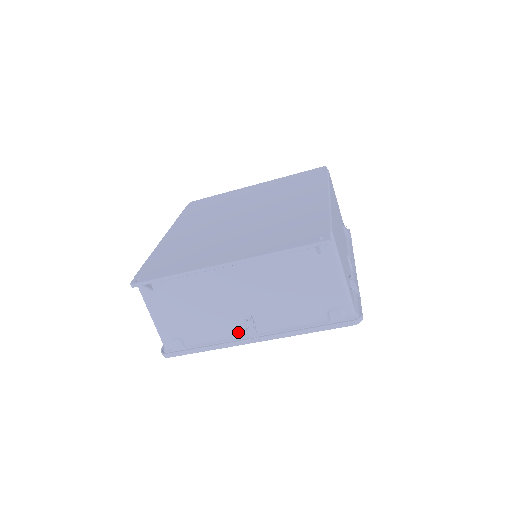
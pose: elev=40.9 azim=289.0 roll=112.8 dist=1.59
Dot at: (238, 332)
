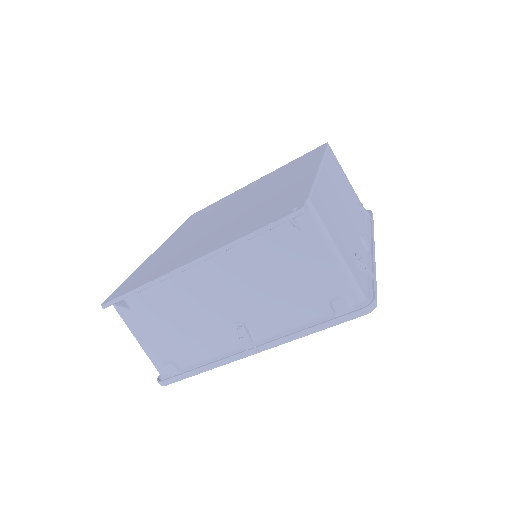
Dot at: (233, 344)
